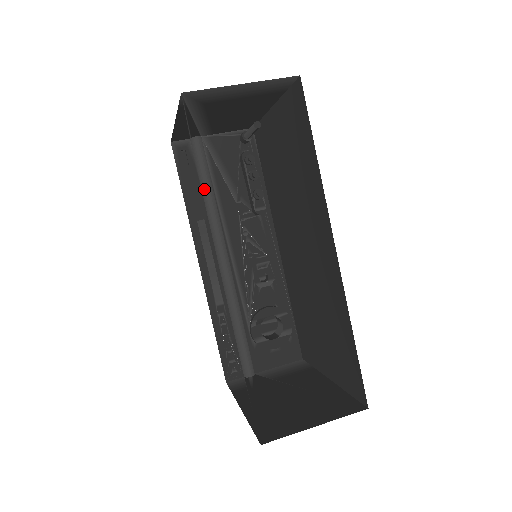
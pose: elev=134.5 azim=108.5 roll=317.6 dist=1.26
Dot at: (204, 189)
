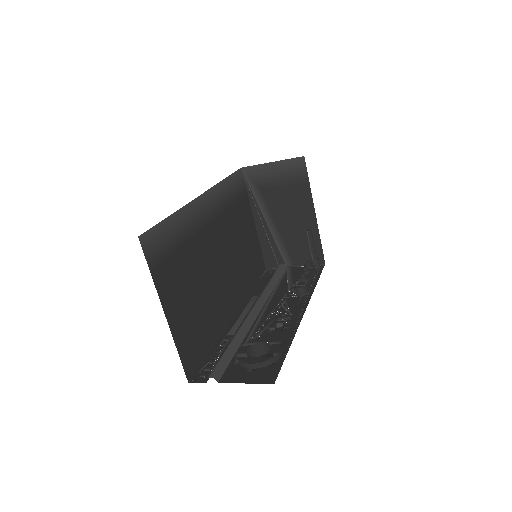
Dot at: (269, 282)
